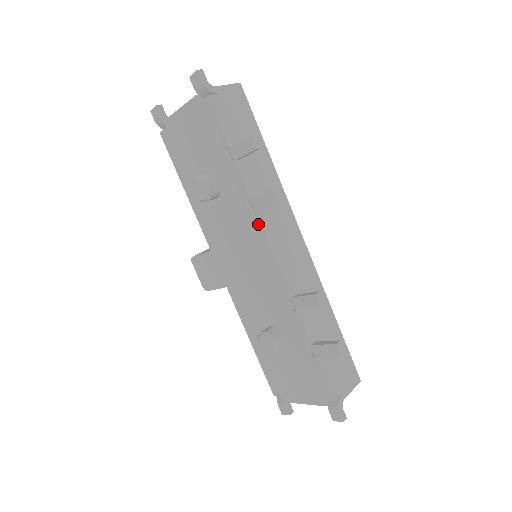
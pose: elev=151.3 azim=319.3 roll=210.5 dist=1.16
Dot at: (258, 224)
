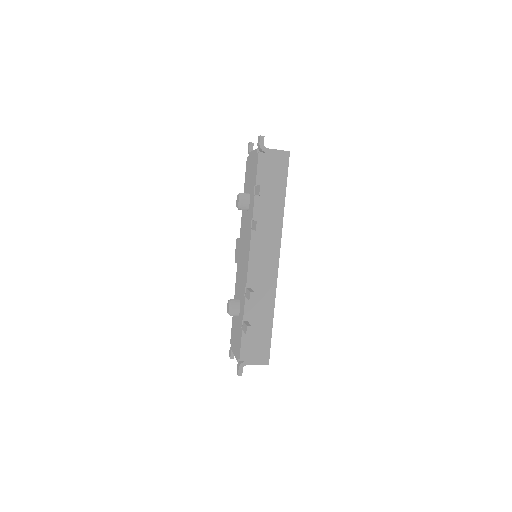
Dot at: (250, 237)
